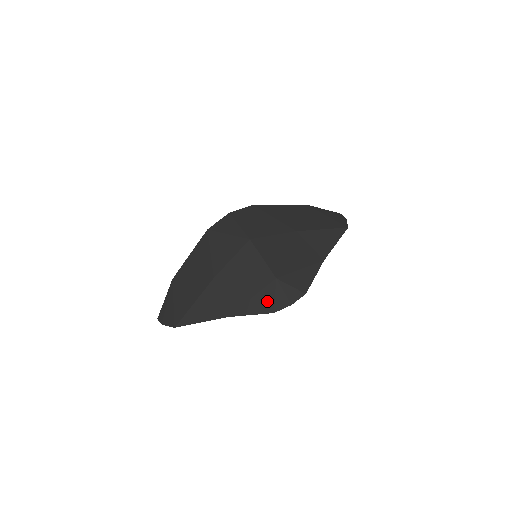
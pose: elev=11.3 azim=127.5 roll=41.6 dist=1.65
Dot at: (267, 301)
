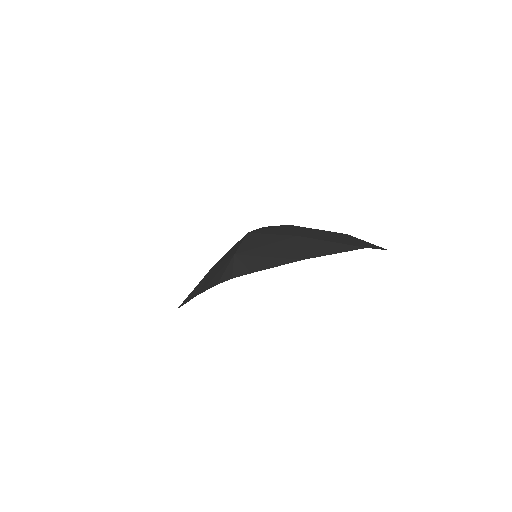
Dot at: (220, 275)
